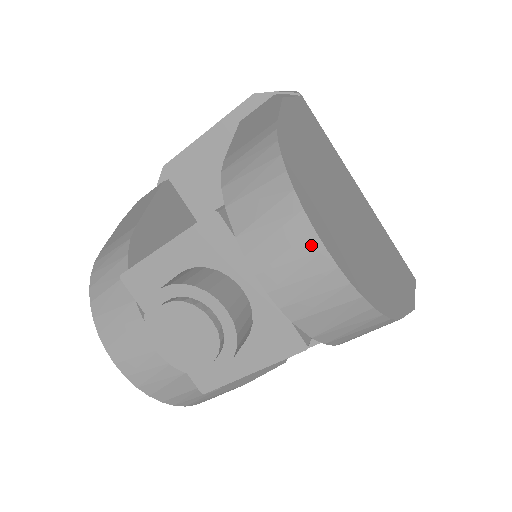
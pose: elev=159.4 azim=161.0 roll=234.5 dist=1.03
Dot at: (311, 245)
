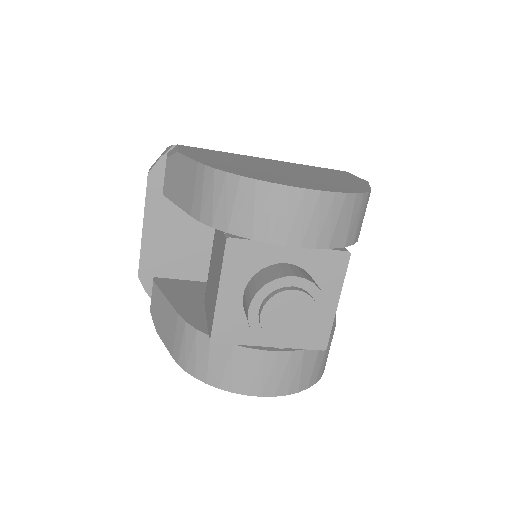
Dot at: (296, 196)
